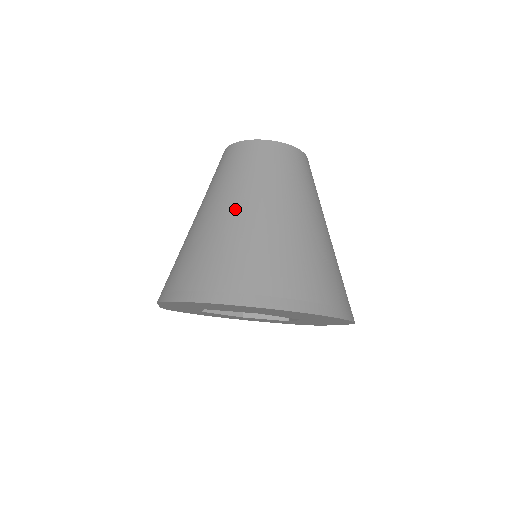
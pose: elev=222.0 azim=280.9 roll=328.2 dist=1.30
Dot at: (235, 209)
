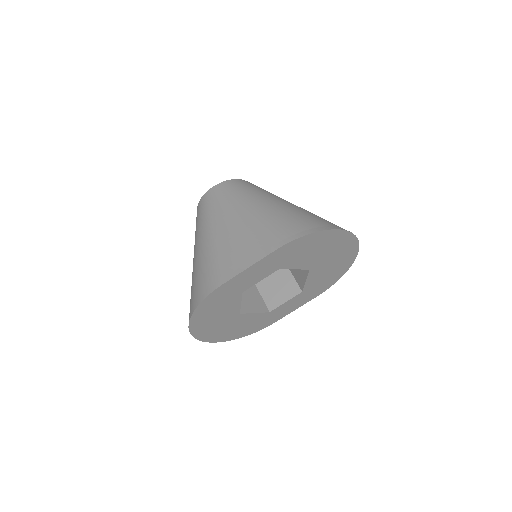
Dot at: (287, 202)
